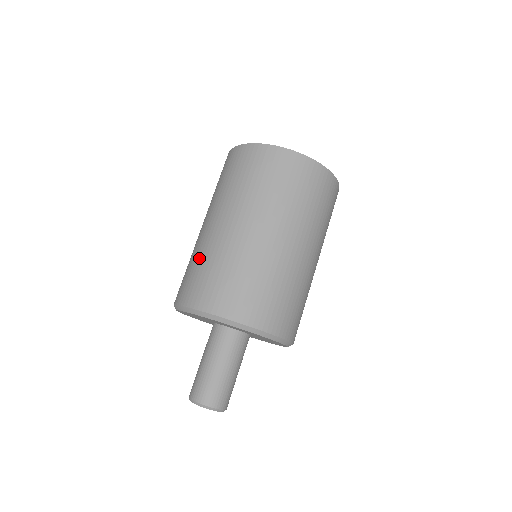
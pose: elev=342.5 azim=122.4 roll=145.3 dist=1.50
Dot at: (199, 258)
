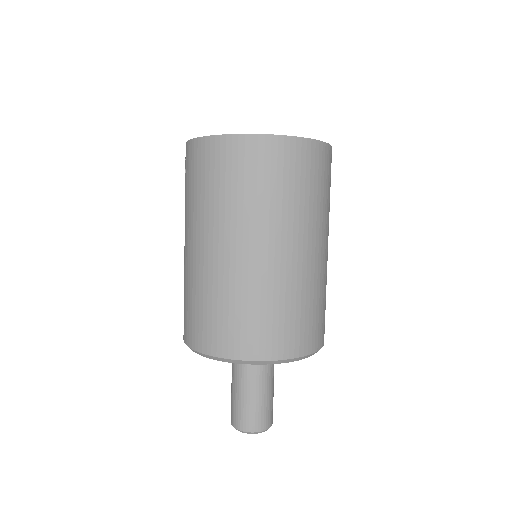
Dot at: (221, 297)
